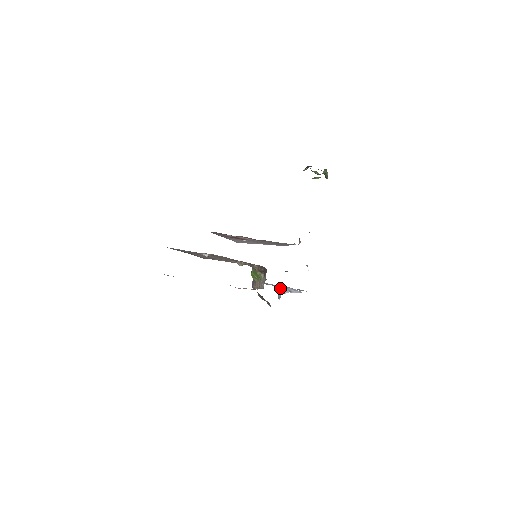
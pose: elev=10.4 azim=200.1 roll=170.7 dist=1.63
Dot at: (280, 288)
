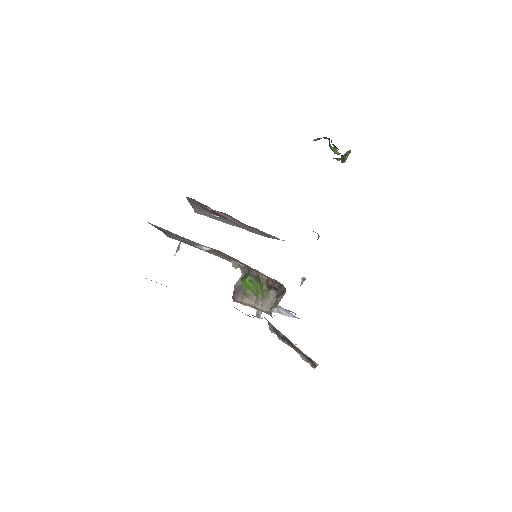
Dot at: occluded
